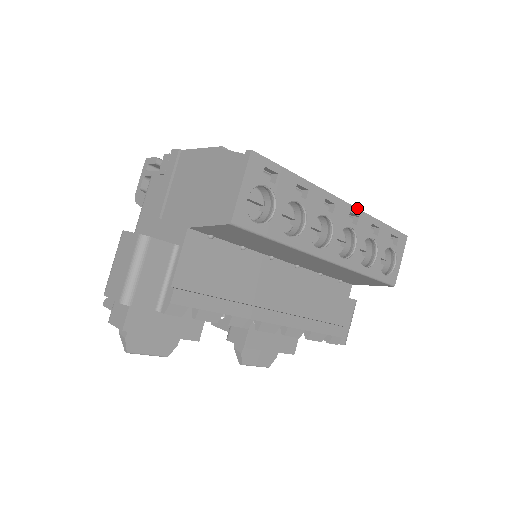
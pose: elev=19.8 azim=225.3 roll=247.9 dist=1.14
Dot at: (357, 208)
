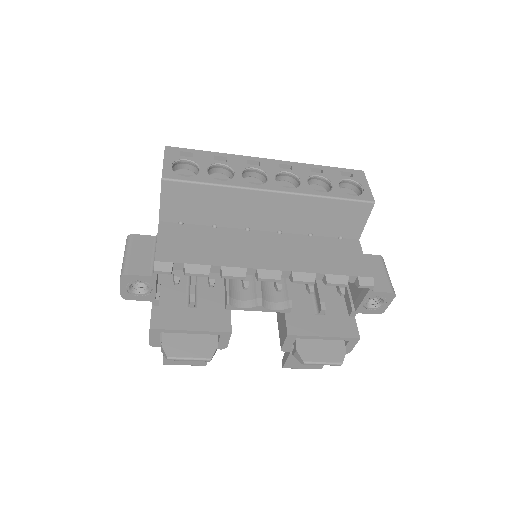
Dot at: (286, 161)
